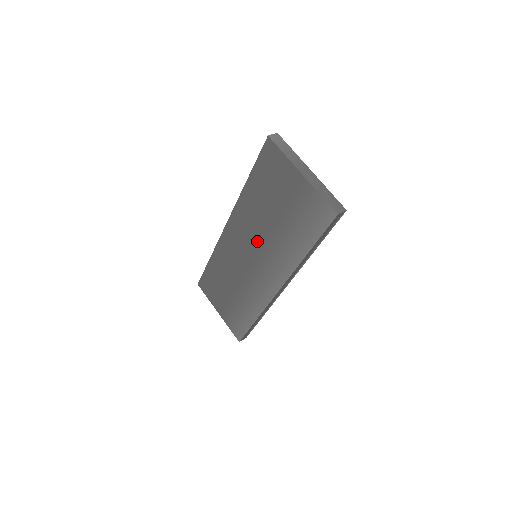
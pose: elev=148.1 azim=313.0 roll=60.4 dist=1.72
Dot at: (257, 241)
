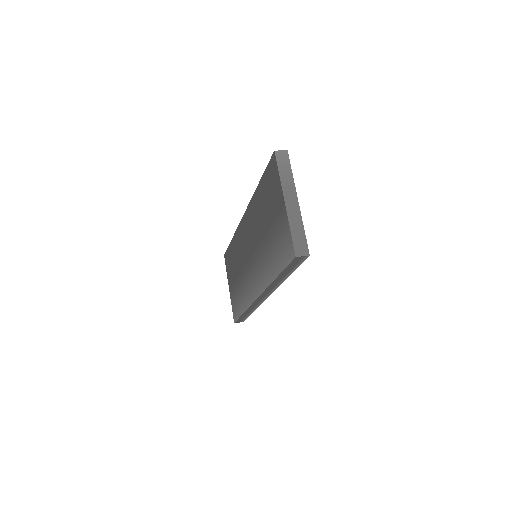
Dot at: (255, 244)
